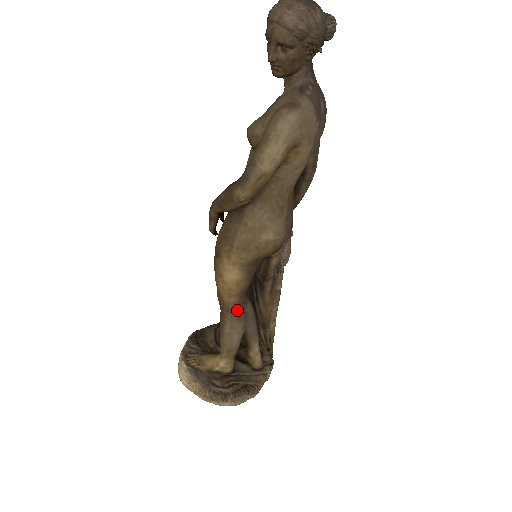
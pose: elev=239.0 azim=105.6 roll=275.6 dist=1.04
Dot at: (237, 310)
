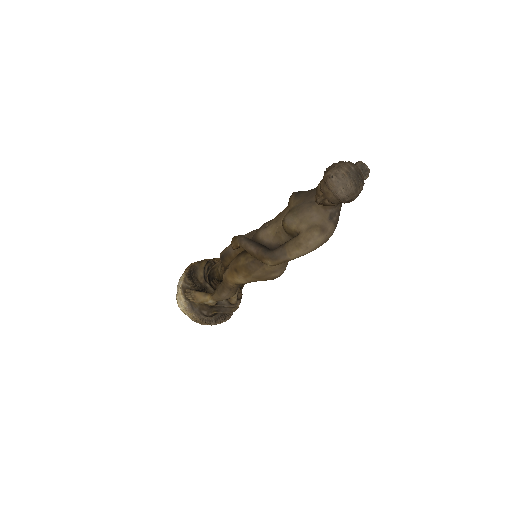
Dot at: (235, 289)
